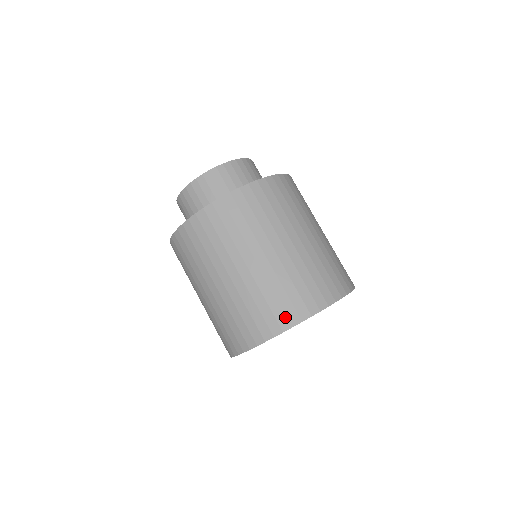
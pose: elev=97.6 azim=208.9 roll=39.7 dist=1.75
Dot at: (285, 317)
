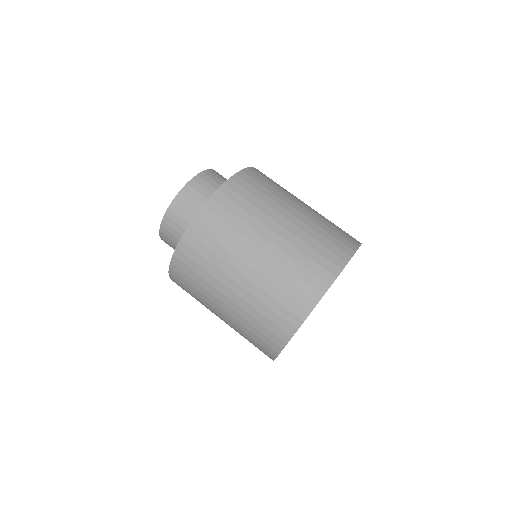
Dot at: (276, 337)
